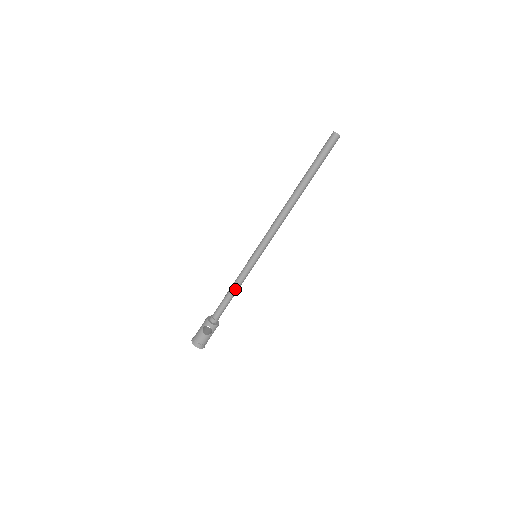
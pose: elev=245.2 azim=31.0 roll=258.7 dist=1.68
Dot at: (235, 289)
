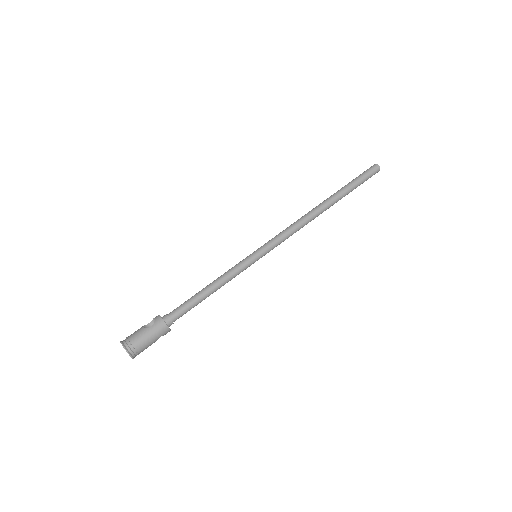
Dot at: (213, 283)
